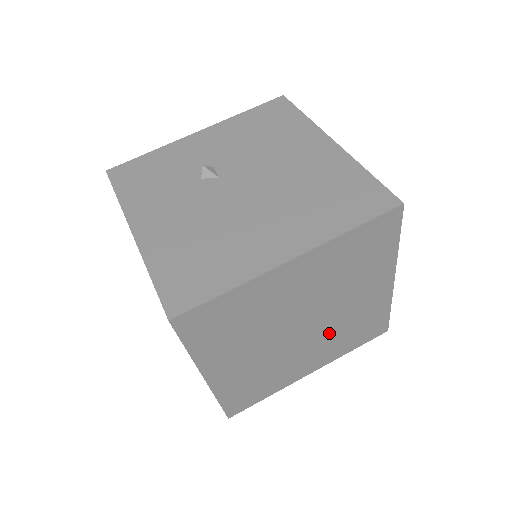
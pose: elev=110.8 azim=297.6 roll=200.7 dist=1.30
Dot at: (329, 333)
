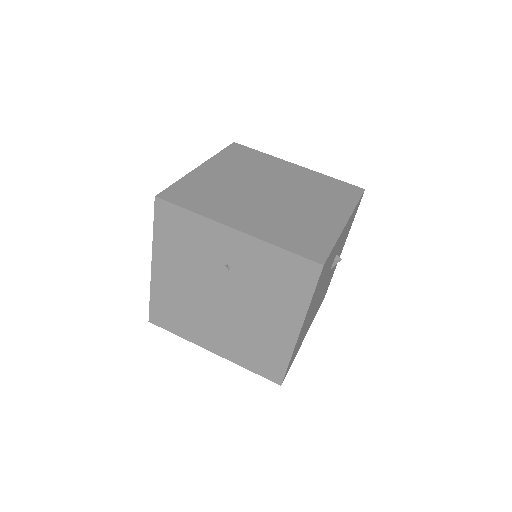
Dot at: (304, 195)
